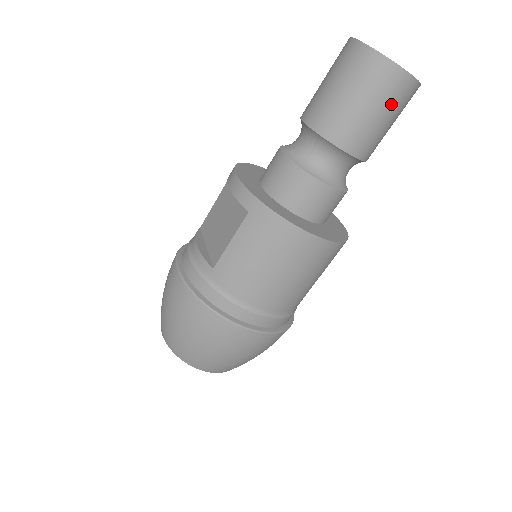
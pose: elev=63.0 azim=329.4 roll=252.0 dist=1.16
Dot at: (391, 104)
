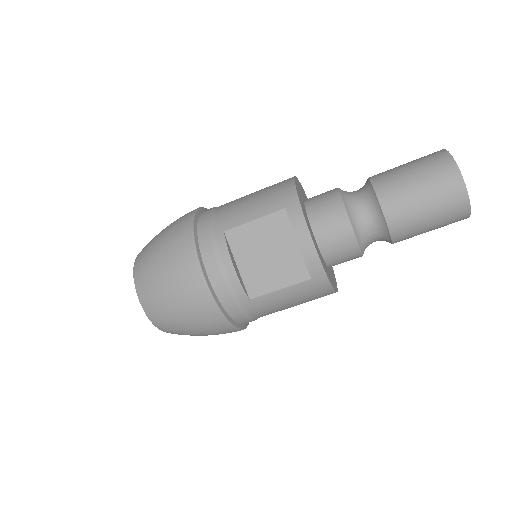
Dot at: occluded
